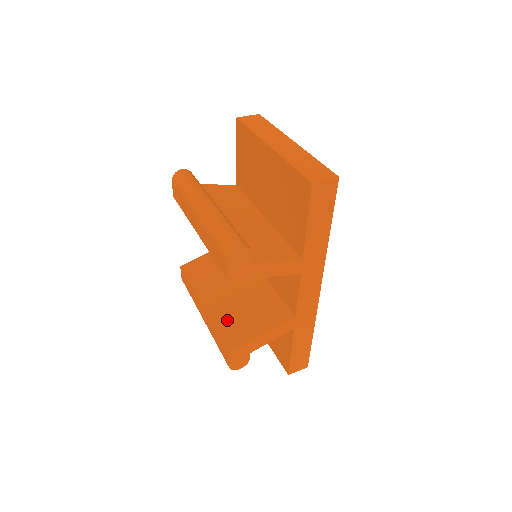
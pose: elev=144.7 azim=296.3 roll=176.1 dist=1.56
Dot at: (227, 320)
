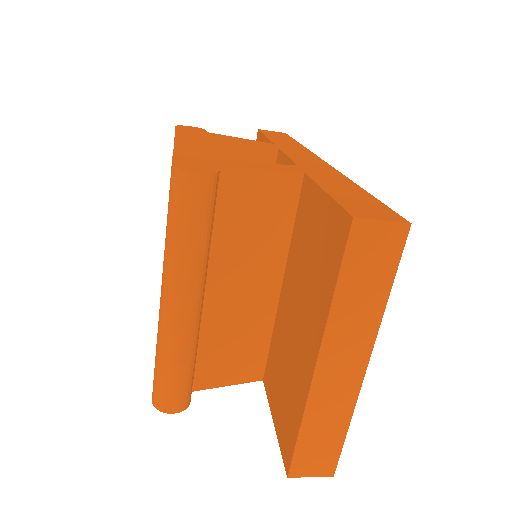
Dot at: occluded
